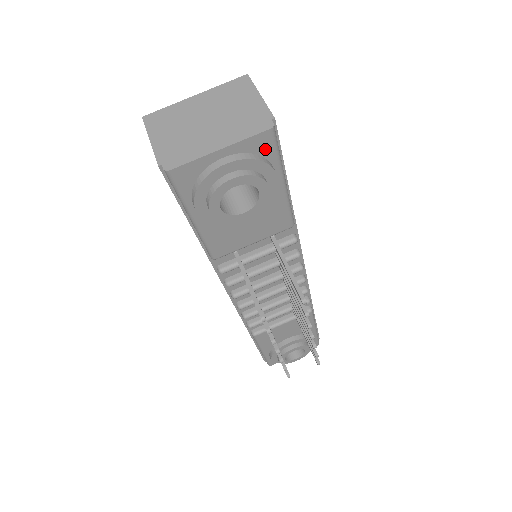
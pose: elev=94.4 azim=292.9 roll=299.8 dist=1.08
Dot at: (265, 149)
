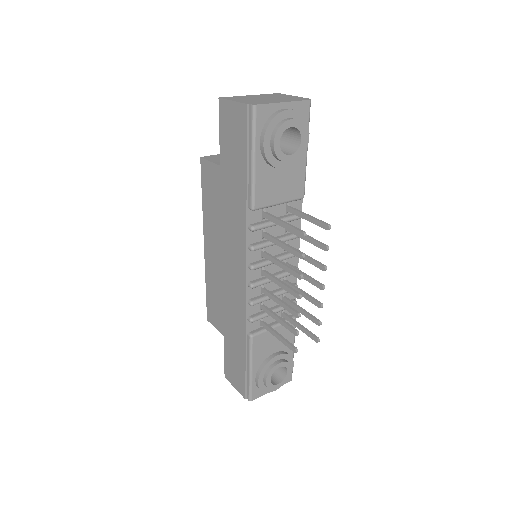
Dot at: (304, 115)
